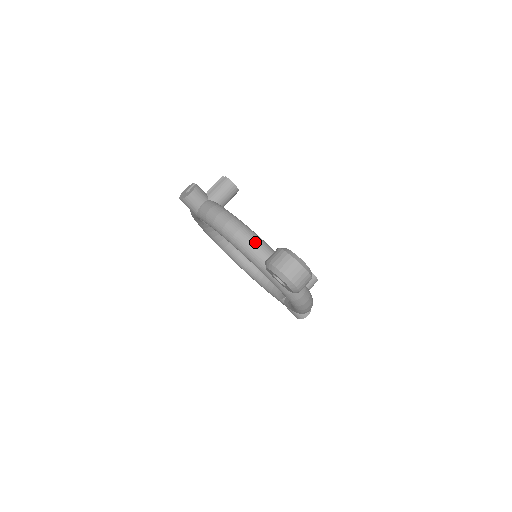
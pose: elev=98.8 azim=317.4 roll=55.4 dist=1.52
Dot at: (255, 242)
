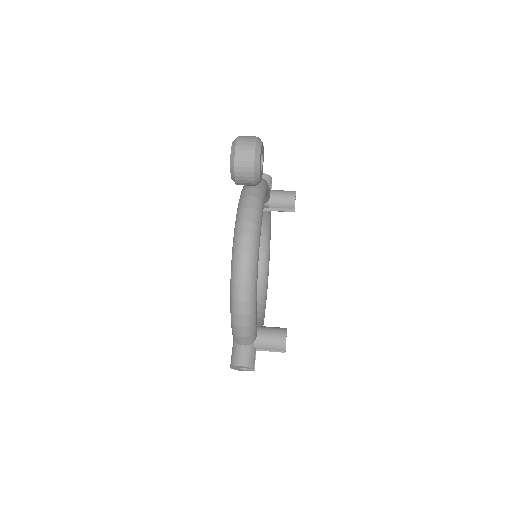
Dot at: occluded
